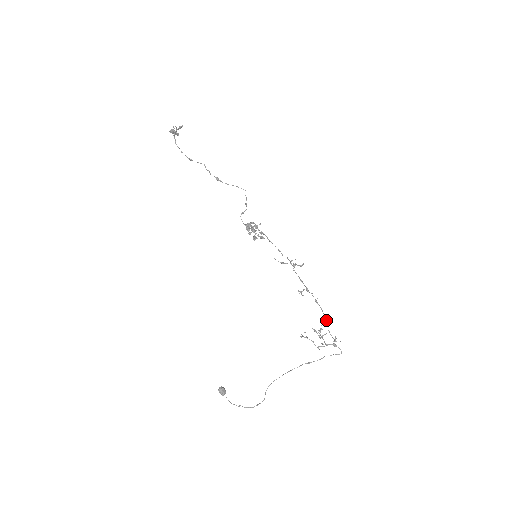
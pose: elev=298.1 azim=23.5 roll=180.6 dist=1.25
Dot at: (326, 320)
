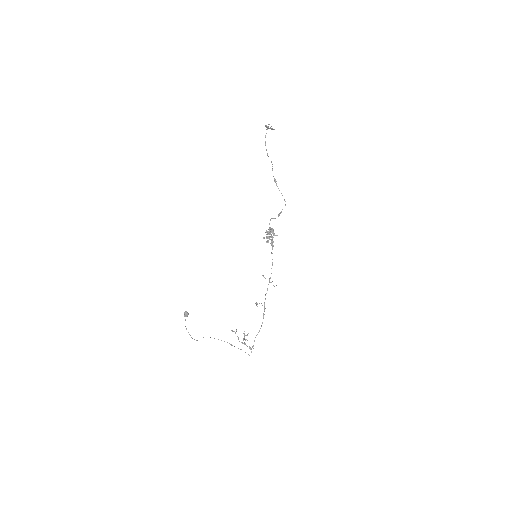
Dot at: (259, 330)
